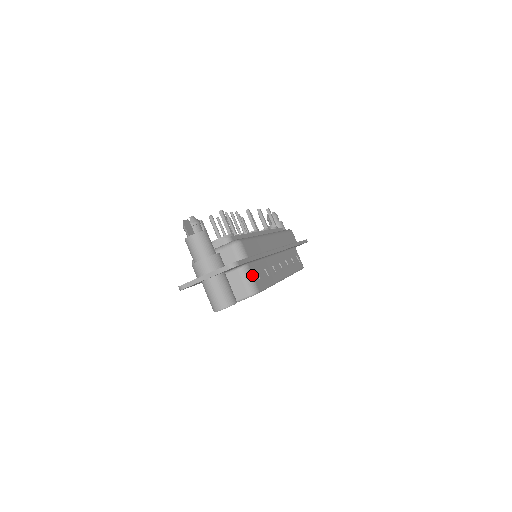
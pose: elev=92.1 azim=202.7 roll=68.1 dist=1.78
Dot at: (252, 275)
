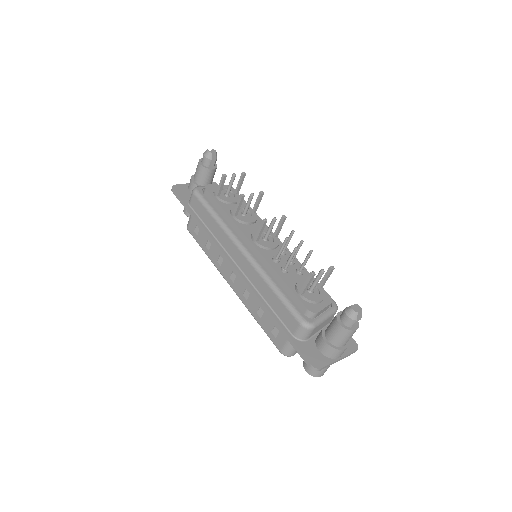
Dot at: occluded
